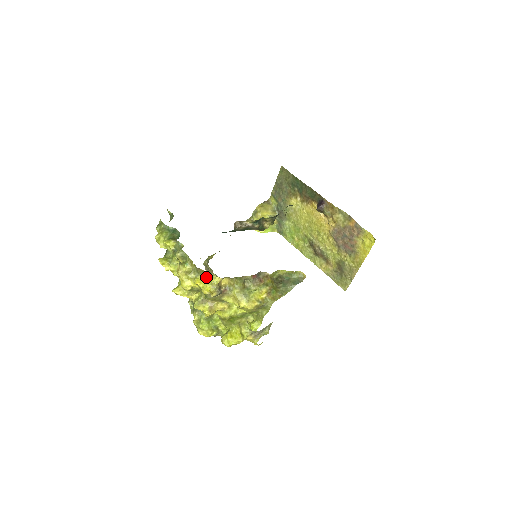
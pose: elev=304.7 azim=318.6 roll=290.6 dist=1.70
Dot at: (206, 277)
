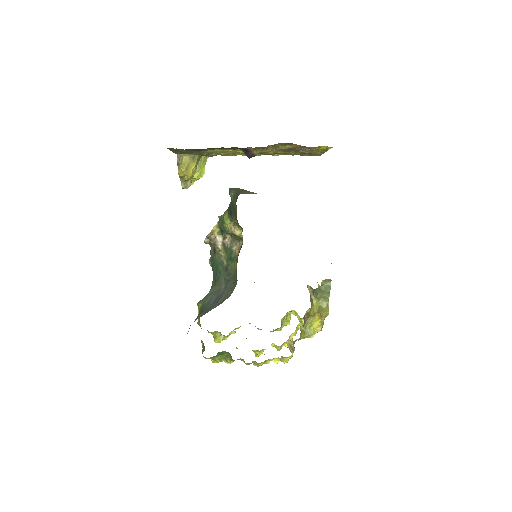
Dot at: occluded
